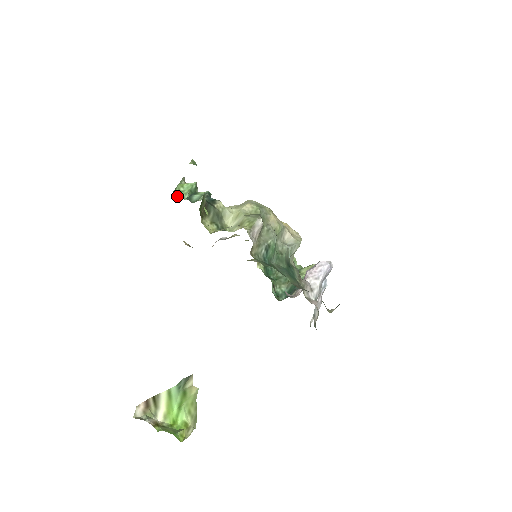
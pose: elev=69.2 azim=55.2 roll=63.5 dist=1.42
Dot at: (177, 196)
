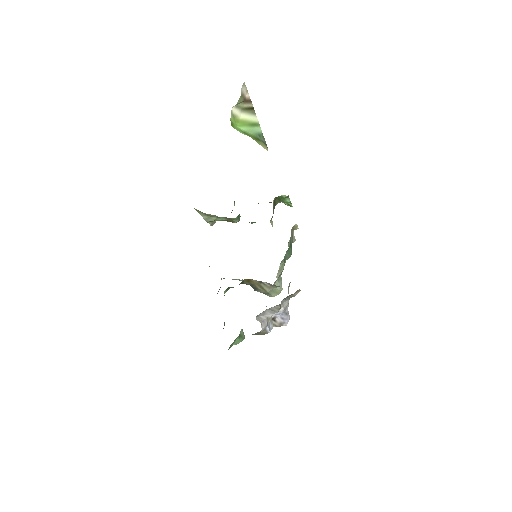
Dot at: occluded
